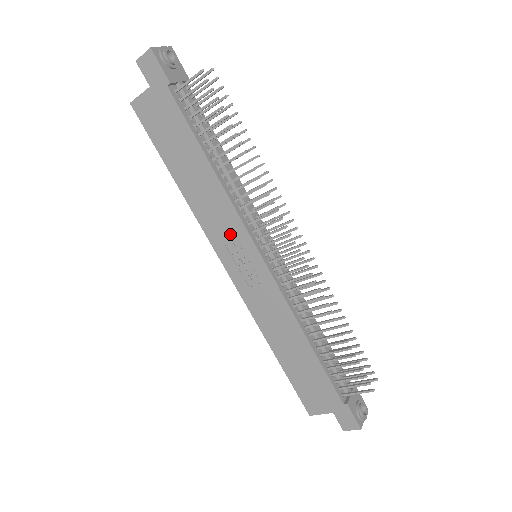
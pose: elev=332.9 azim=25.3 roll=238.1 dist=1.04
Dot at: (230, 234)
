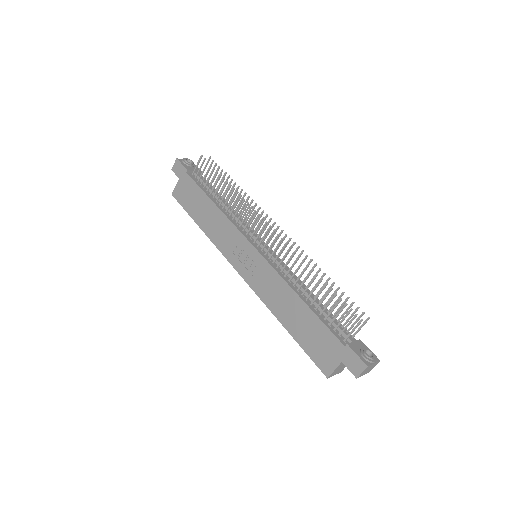
Dot at: (233, 242)
